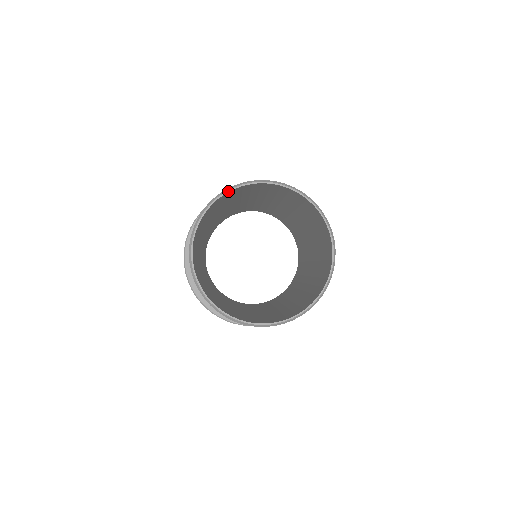
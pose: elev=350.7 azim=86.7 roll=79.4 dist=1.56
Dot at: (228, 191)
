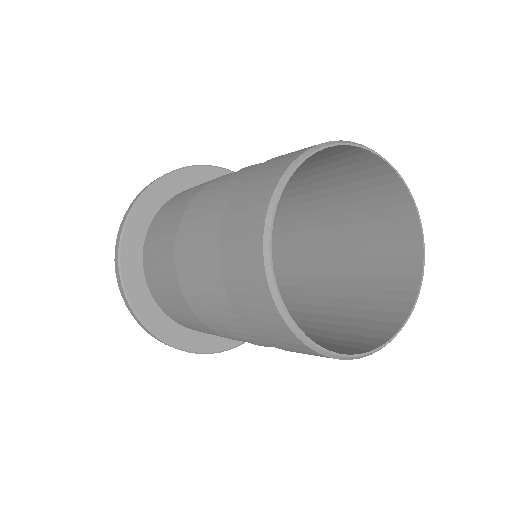
Dot at: (342, 143)
